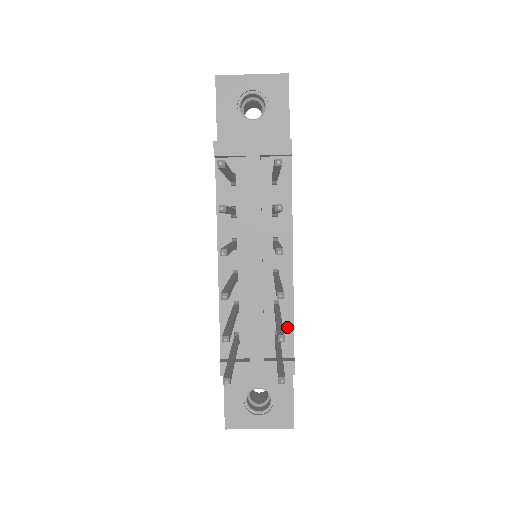
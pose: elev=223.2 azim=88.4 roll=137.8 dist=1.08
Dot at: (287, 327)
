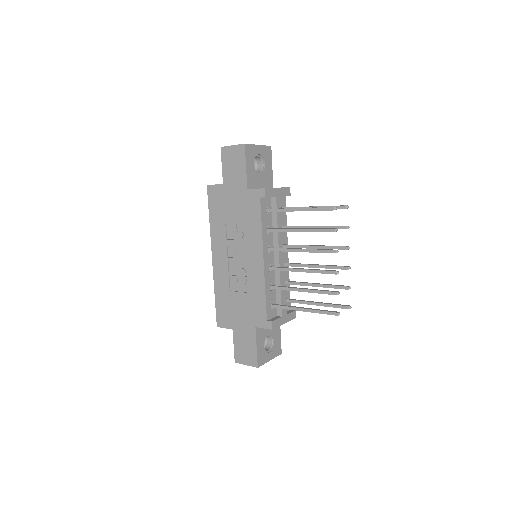
Dot at: (288, 293)
